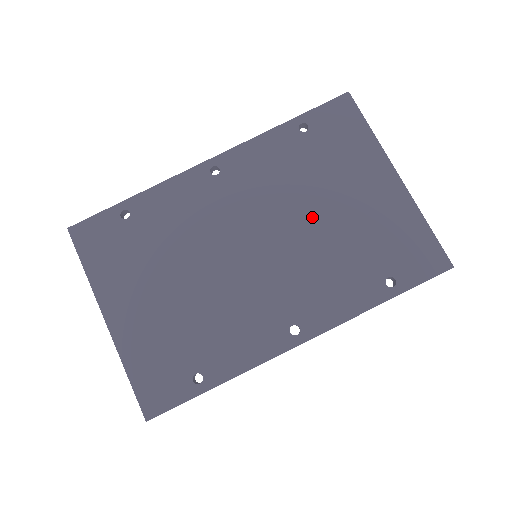
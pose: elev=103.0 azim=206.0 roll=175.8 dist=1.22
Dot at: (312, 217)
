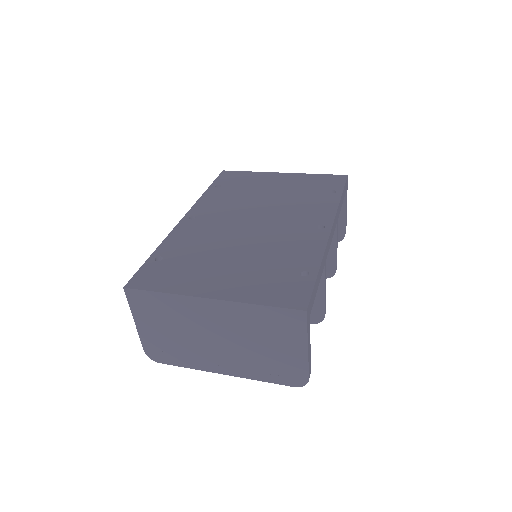
Dot at: (266, 200)
